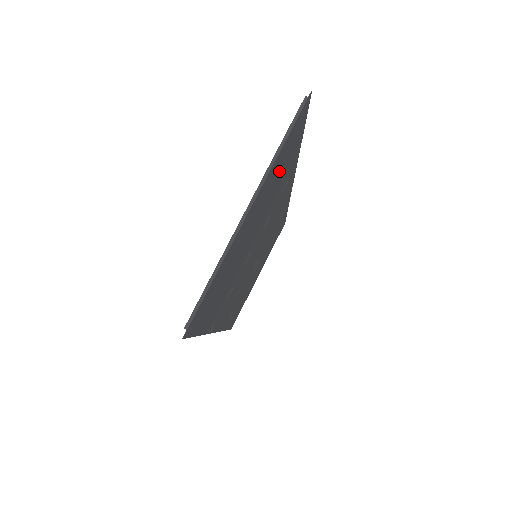
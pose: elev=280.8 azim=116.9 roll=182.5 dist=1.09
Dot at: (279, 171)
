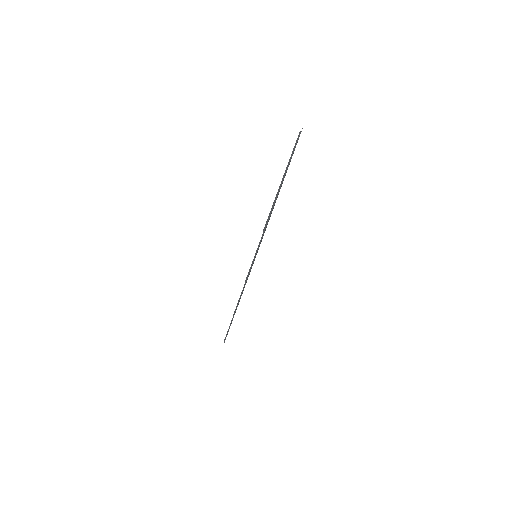
Dot at: occluded
